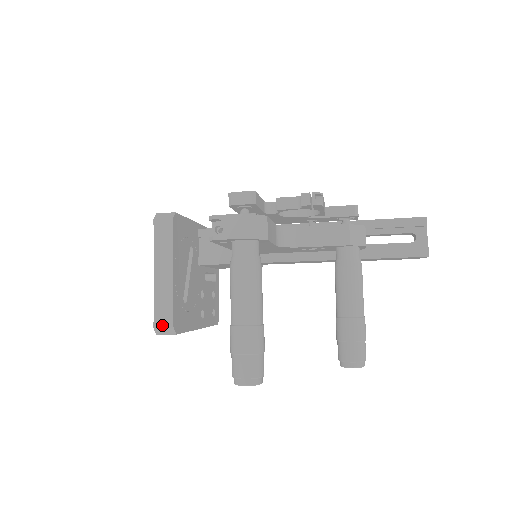
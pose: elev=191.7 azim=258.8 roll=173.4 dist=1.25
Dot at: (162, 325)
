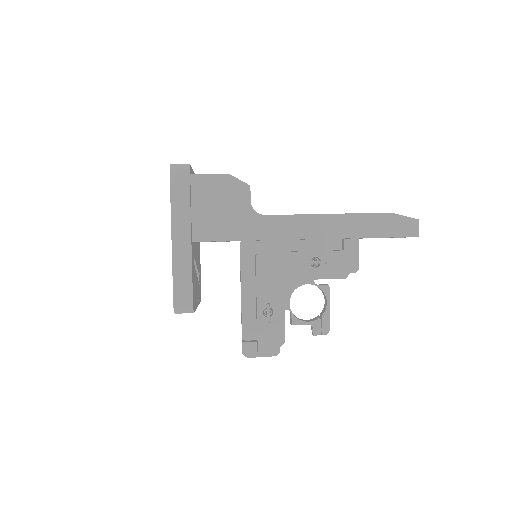
Dot at: occluded
